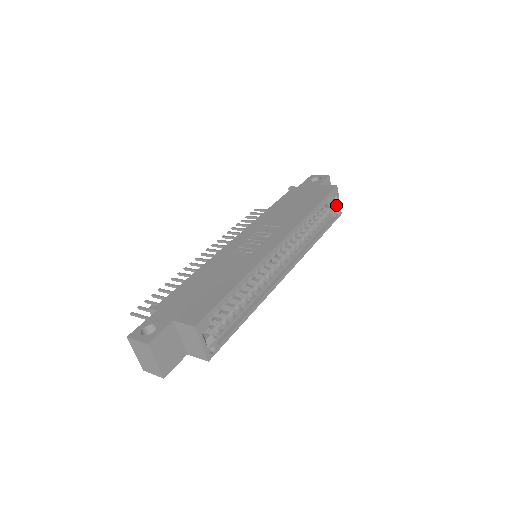
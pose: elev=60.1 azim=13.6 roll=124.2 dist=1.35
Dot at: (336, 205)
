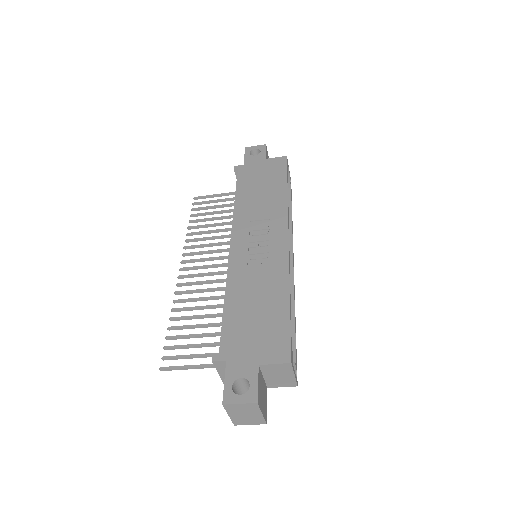
Dot at: (288, 175)
